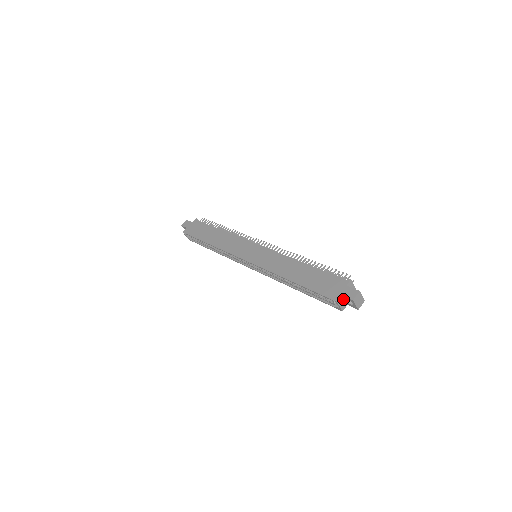
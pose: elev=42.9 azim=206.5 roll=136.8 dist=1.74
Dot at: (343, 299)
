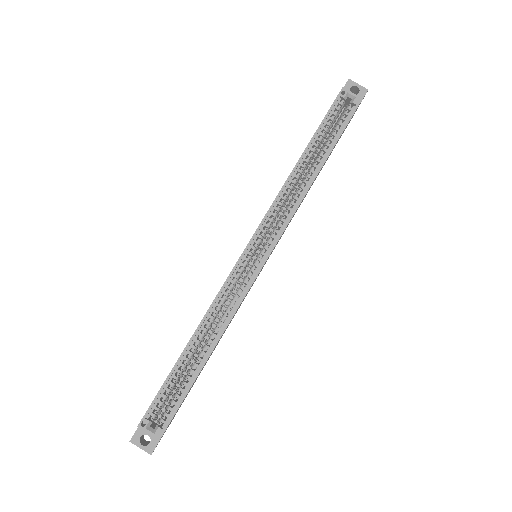
Dot at: occluded
